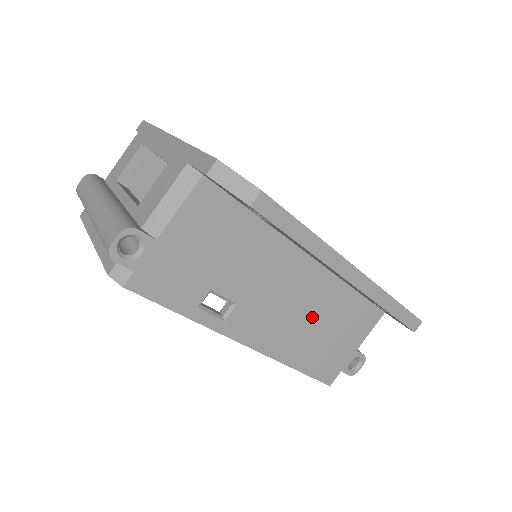
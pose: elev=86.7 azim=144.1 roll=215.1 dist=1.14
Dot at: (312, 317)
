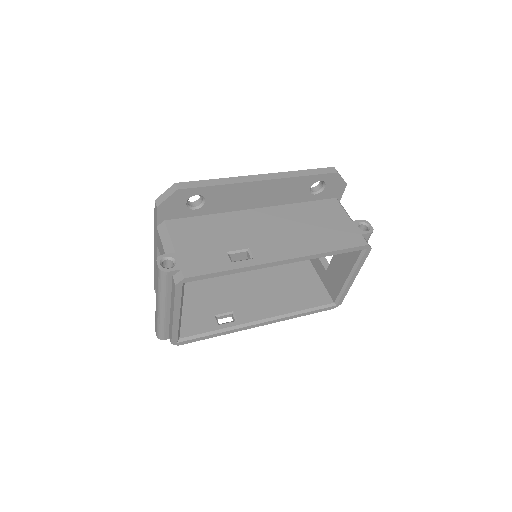
Dot at: (298, 227)
